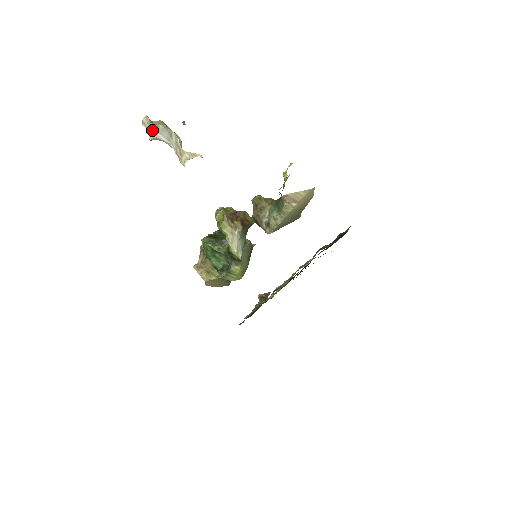
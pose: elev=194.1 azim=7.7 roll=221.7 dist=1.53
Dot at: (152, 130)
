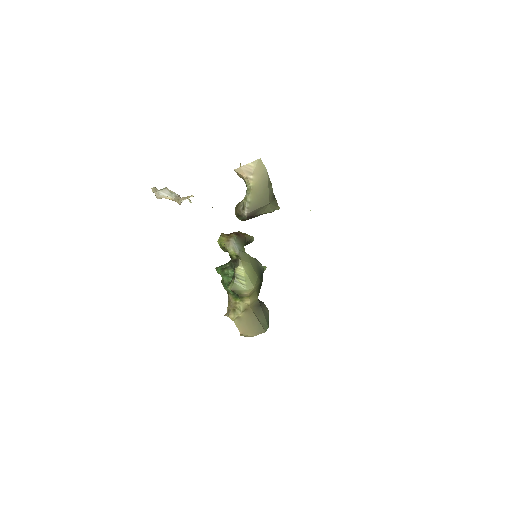
Dot at: (157, 191)
